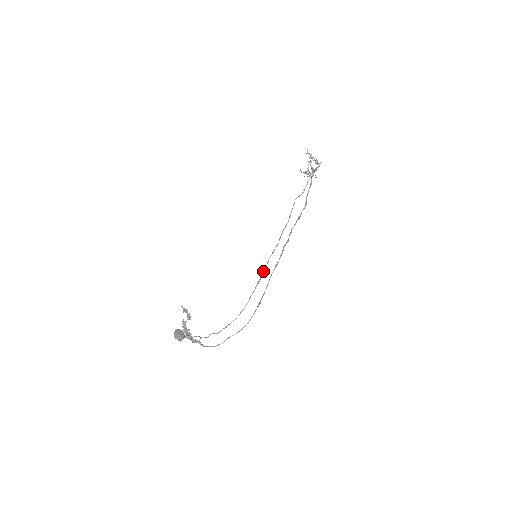
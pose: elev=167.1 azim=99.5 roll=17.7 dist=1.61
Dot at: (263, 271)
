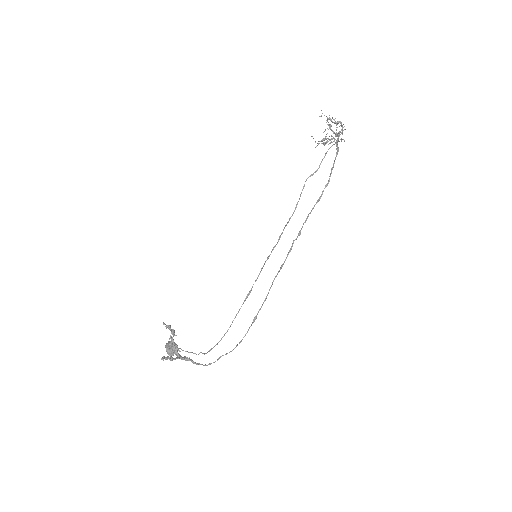
Dot at: occluded
